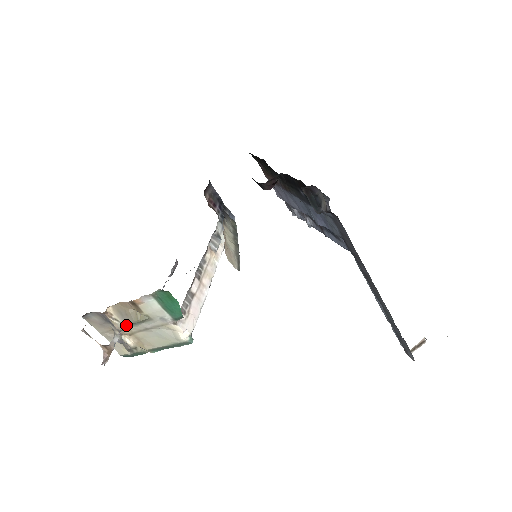
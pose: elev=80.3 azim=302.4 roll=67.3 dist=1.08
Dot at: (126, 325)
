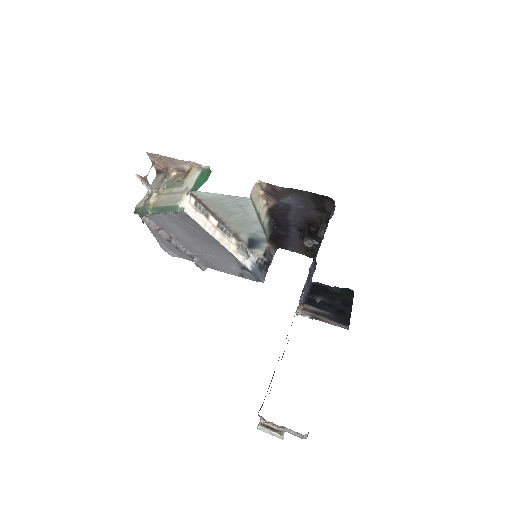
Dot at: (168, 183)
